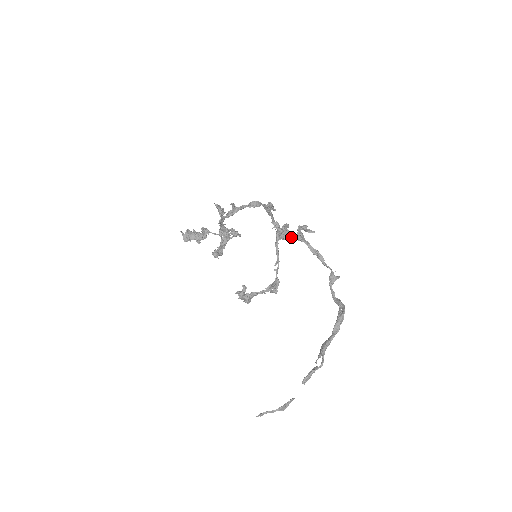
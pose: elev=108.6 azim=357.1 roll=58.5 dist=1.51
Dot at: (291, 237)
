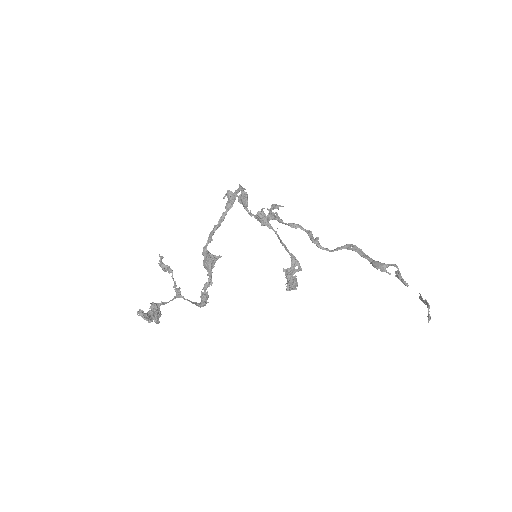
Dot at: (271, 219)
